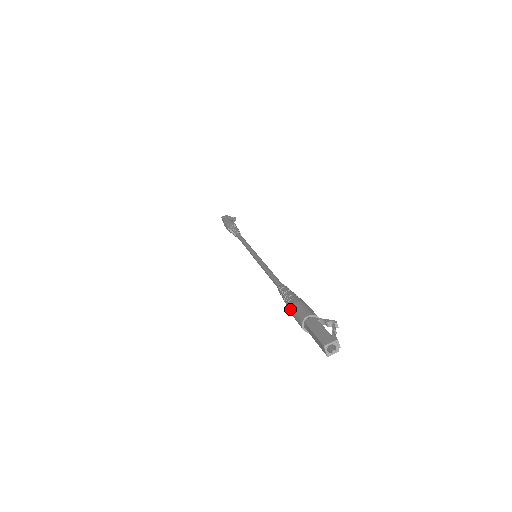
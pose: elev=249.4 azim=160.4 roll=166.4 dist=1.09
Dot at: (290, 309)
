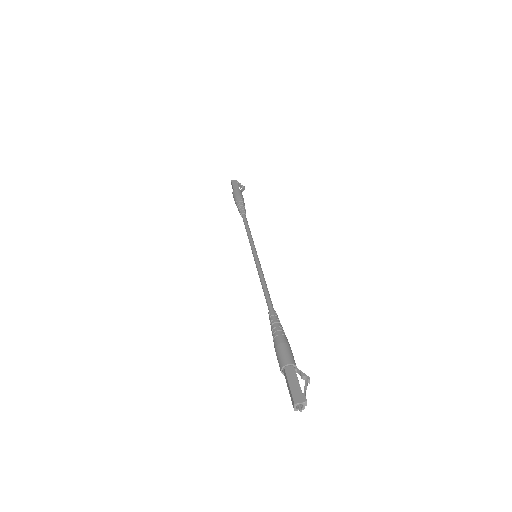
Dot at: (275, 345)
